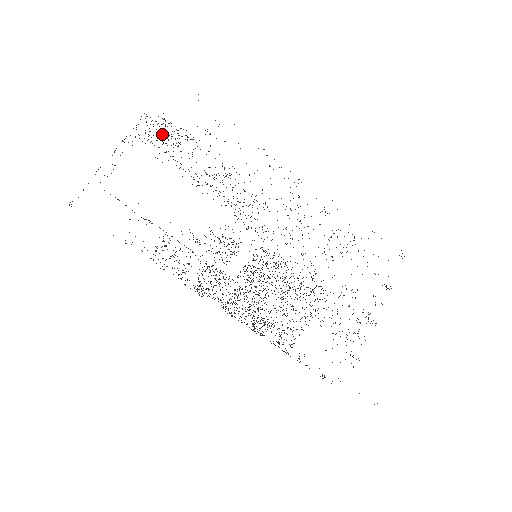
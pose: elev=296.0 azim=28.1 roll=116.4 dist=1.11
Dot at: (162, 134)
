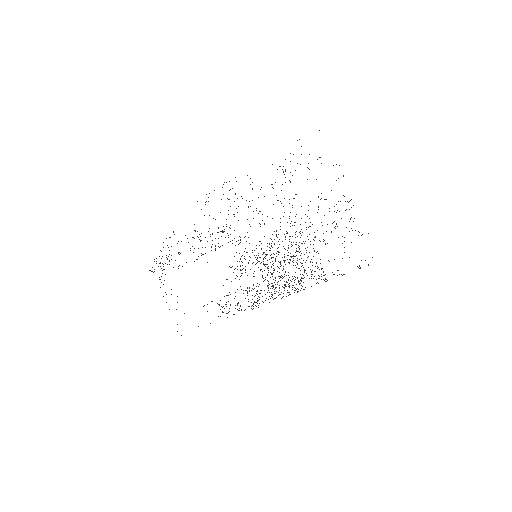
Dot at: occluded
